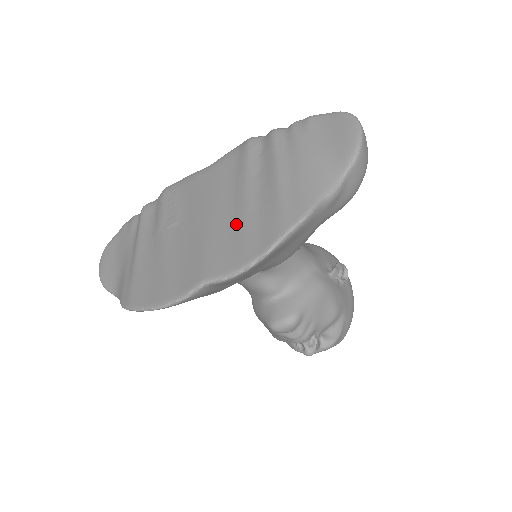
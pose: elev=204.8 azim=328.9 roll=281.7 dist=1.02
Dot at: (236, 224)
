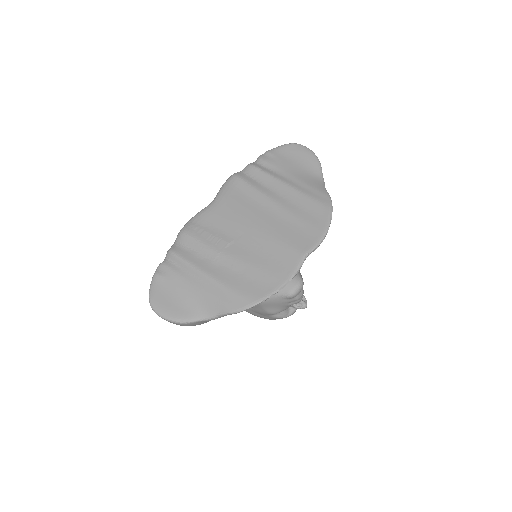
Dot at: (290, 219)
